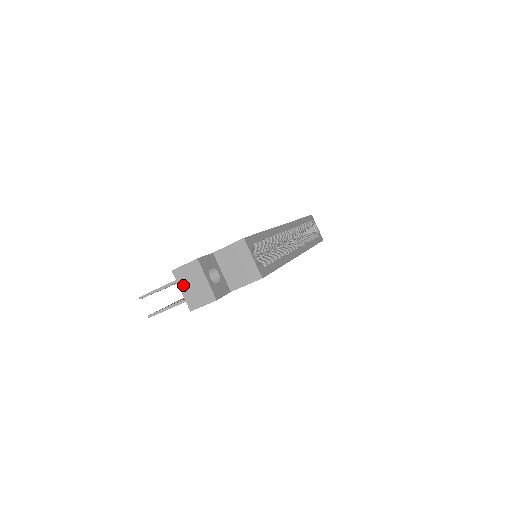
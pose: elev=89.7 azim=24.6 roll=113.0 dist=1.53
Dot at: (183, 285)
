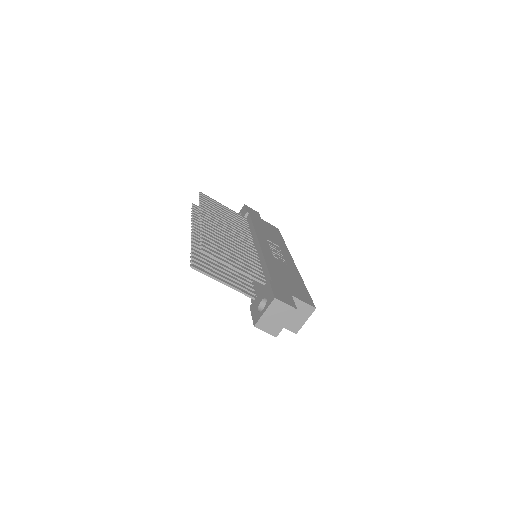
Dot at: (270, 311)
